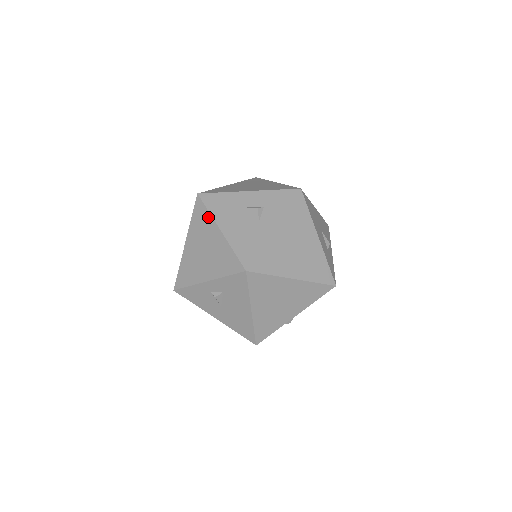
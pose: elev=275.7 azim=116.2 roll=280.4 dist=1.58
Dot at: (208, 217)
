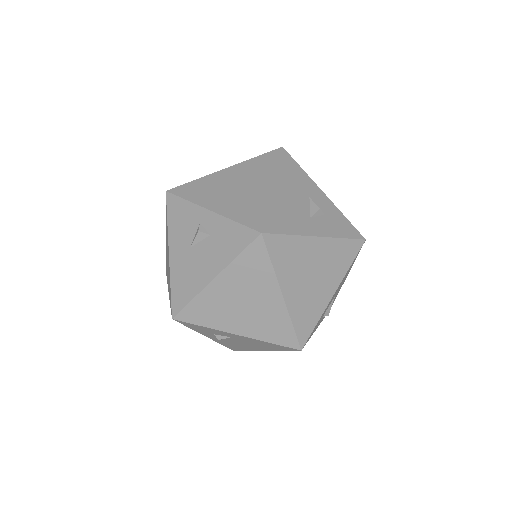
Dot at: (272, 168)
